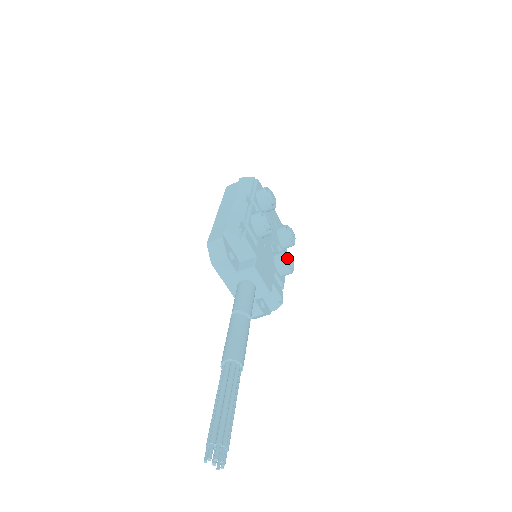
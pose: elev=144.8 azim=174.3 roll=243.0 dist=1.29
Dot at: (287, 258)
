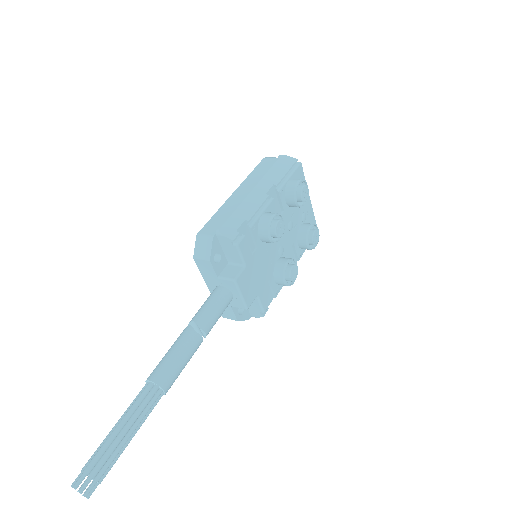
Dot at: (289, 270)
